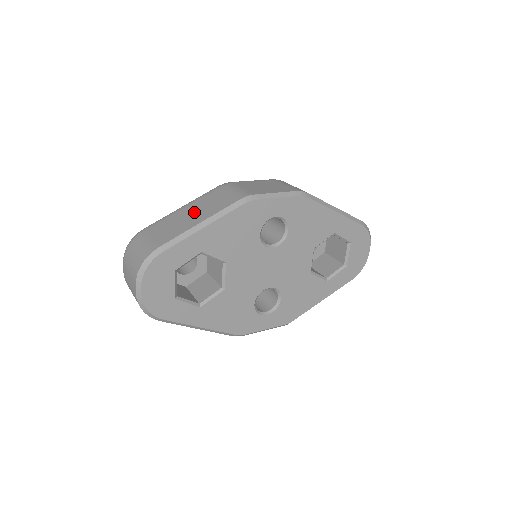
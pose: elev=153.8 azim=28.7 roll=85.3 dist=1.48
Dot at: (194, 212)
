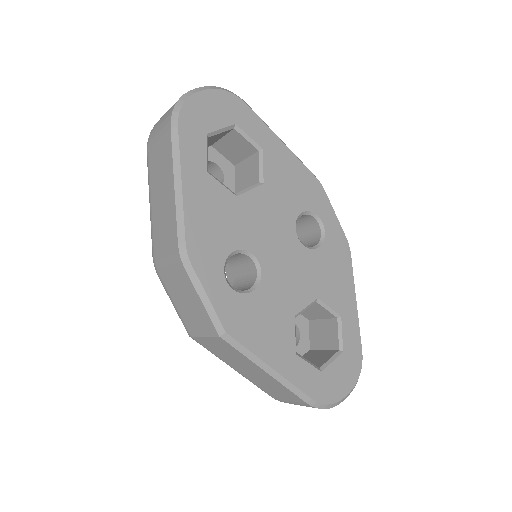
Dot at: occluded
